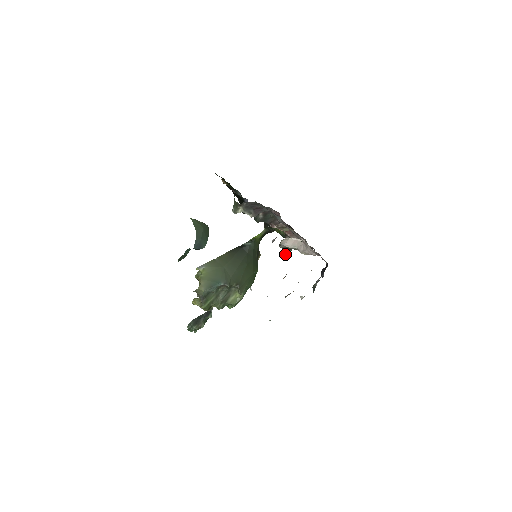
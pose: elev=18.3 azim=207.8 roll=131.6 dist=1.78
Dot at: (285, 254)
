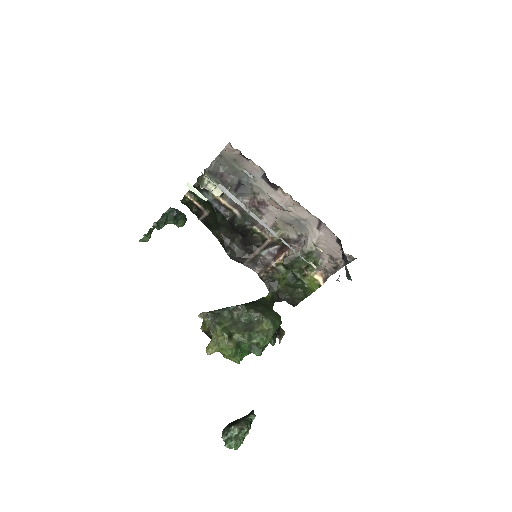
Dot at: (270, 197)
